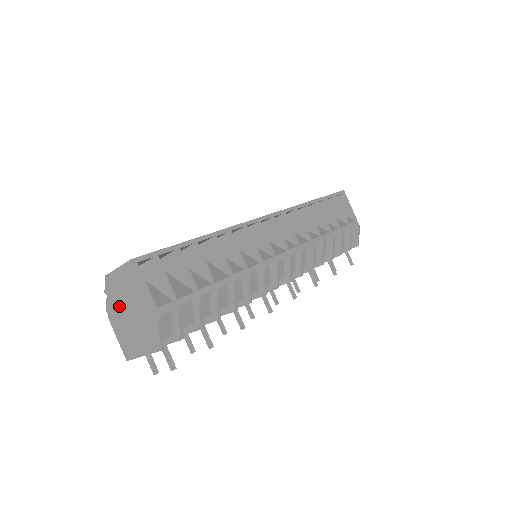
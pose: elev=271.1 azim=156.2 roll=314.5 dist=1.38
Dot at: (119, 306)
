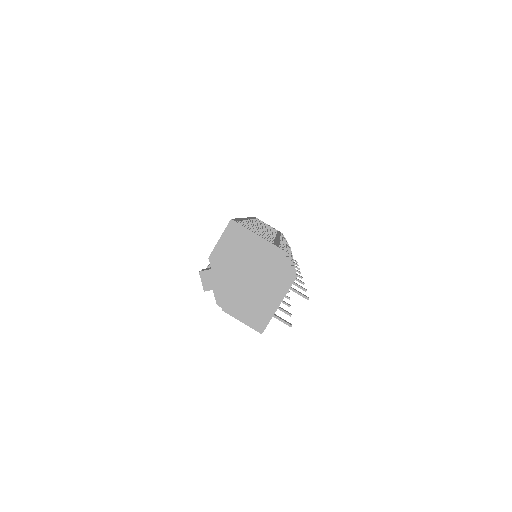
Dot at: (232, 281)
